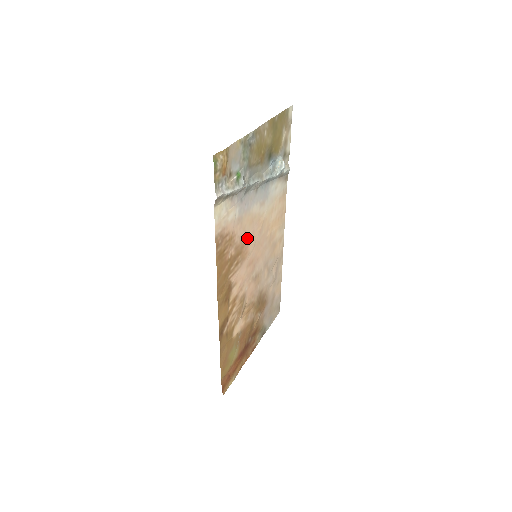
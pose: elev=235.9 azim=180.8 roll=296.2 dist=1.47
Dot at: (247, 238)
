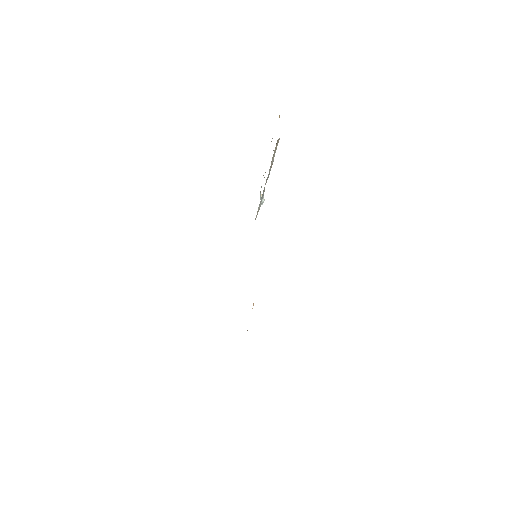
Dot at: occluded
